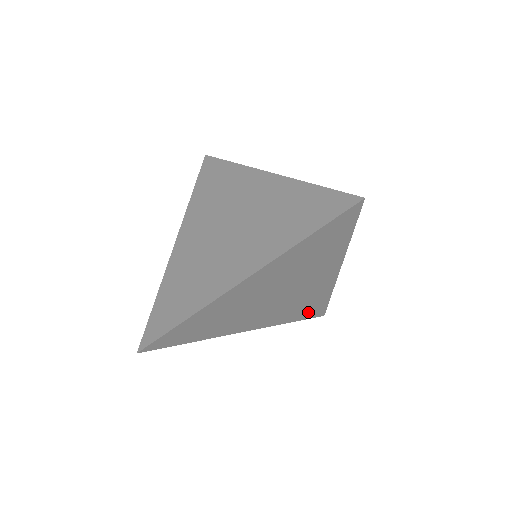
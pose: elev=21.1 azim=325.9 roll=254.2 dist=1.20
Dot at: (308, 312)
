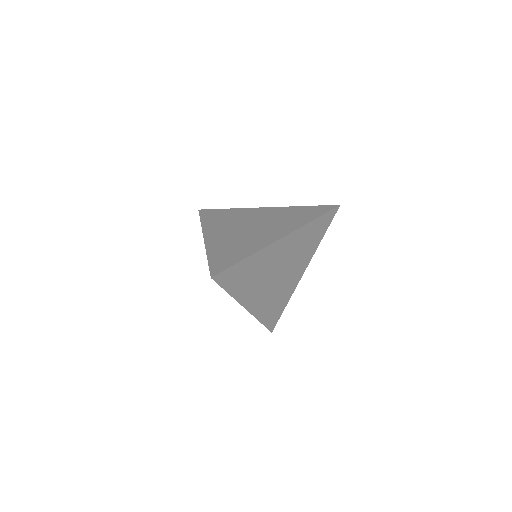
Dot at: (272, 316)
